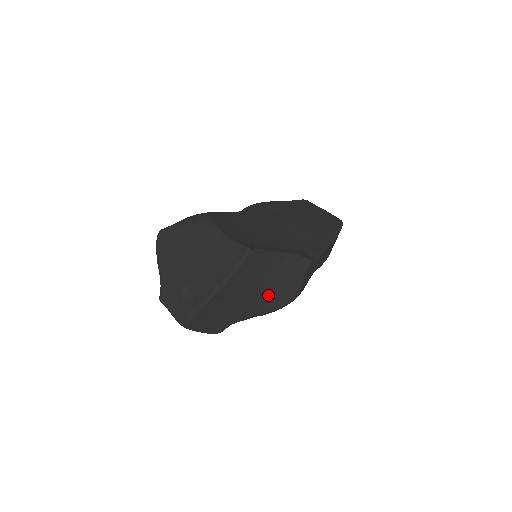
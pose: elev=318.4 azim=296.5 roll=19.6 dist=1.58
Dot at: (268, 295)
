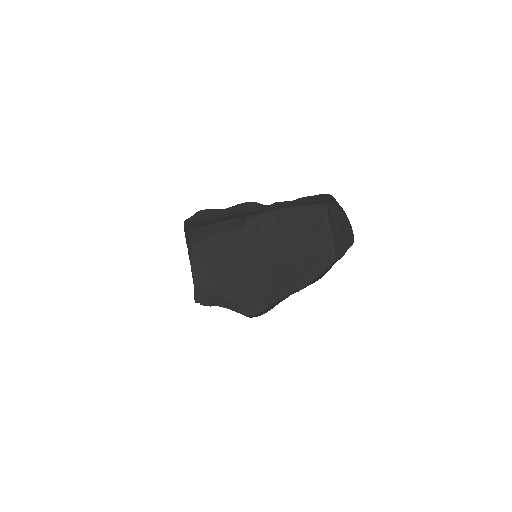
Dot at: occluded
